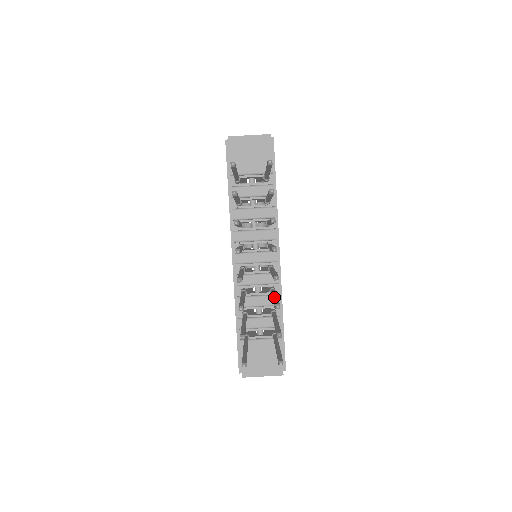
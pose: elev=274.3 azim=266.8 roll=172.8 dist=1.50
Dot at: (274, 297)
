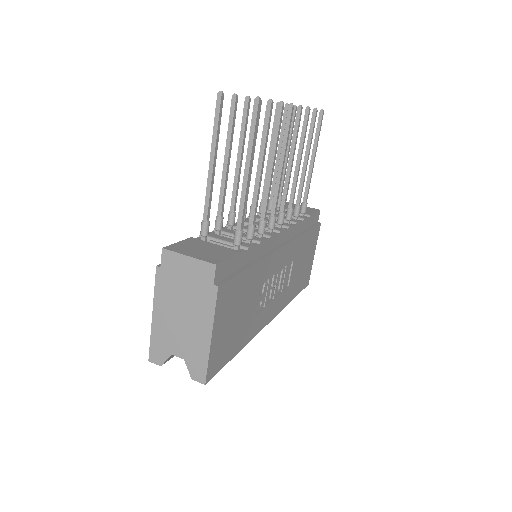
Dot at: (273, 153)
